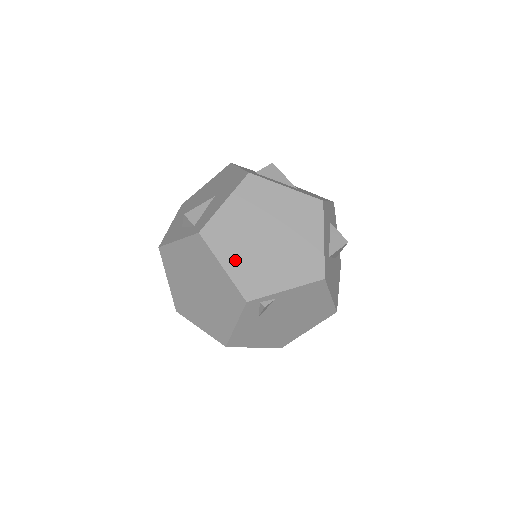
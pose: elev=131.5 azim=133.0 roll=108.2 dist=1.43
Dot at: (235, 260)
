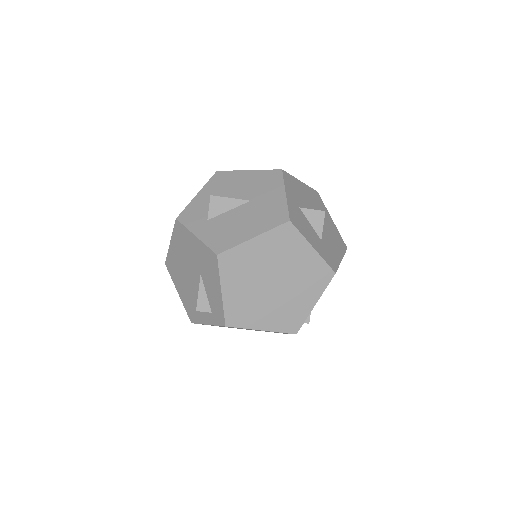
Dot at: (266, 319)
